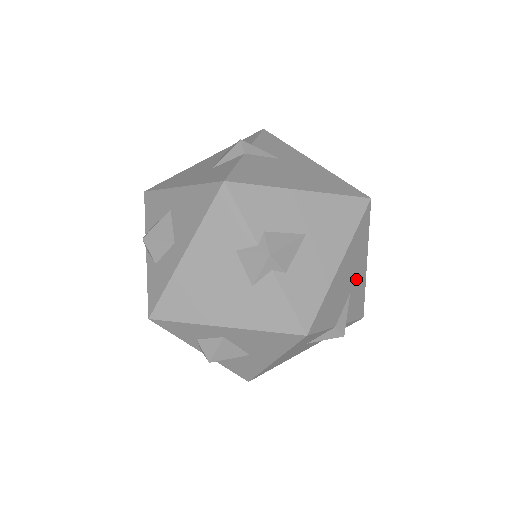
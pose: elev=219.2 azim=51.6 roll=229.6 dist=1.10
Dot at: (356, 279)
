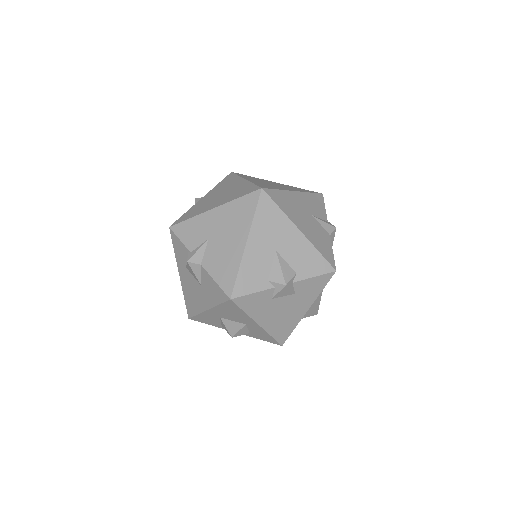
Dot at: (305, 207)
